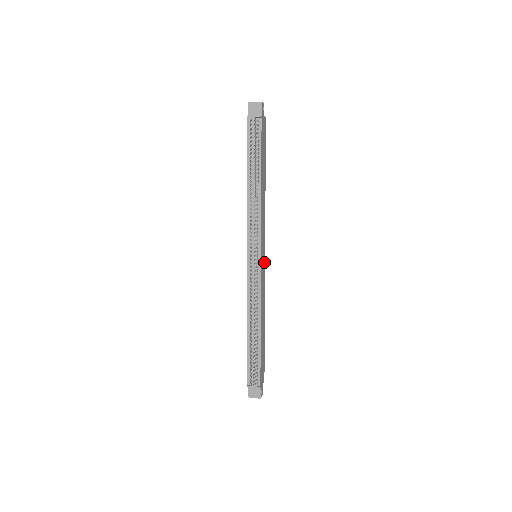
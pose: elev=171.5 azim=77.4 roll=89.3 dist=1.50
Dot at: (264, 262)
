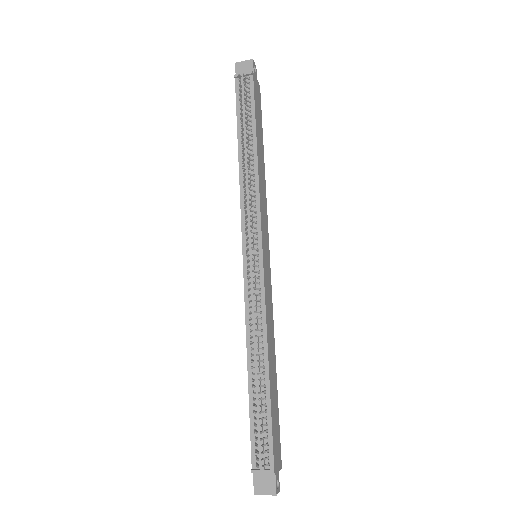
Dot at: (269, 268)
